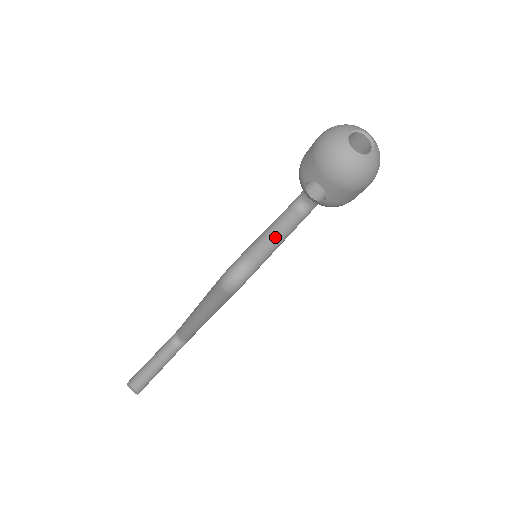
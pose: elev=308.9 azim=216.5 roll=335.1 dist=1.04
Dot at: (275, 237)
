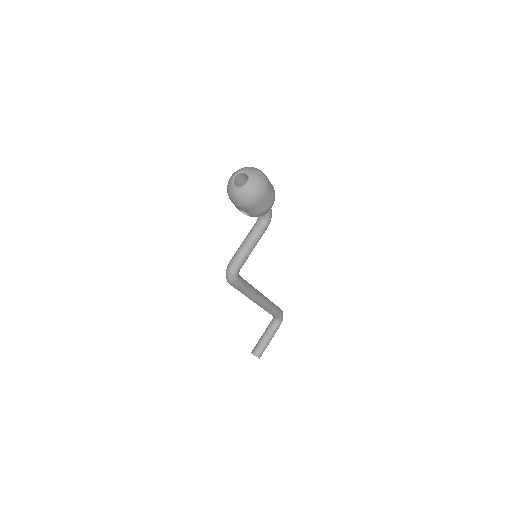
Dot at: (246, 244)
